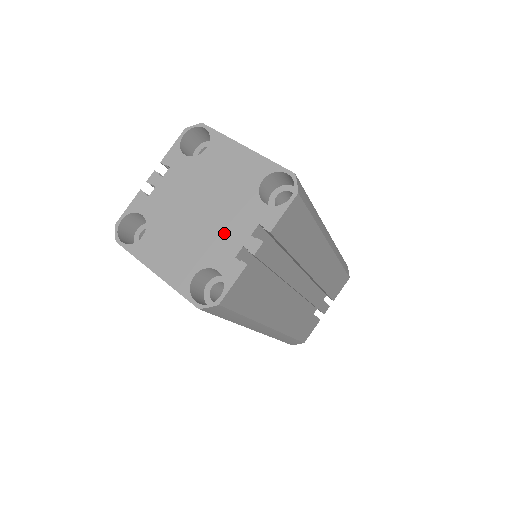
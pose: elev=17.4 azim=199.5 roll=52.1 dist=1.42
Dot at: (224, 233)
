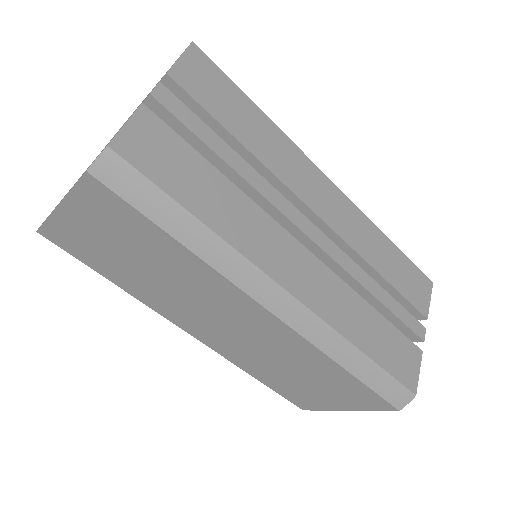
Dot at: occluded
